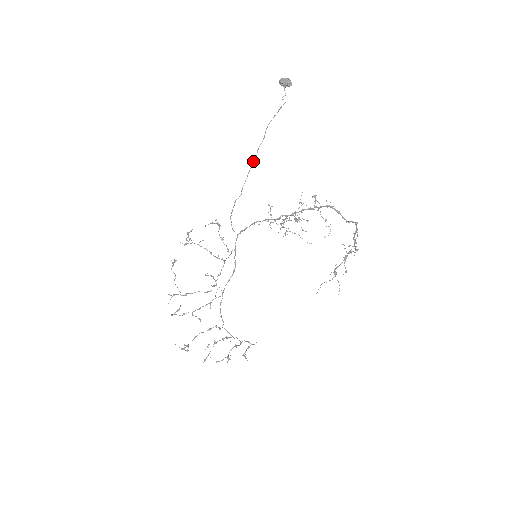
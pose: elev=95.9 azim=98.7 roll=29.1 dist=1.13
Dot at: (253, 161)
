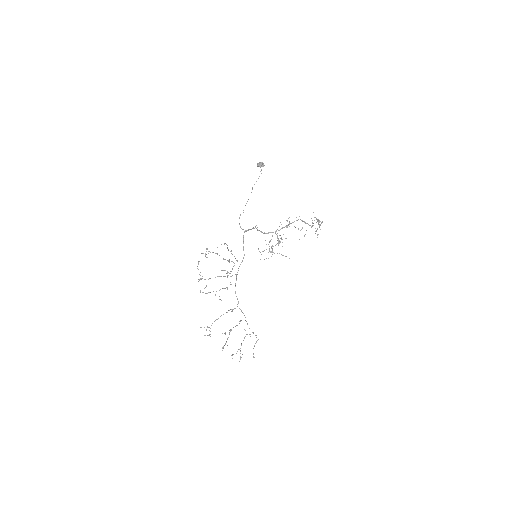
Dot at: (247, 201)
